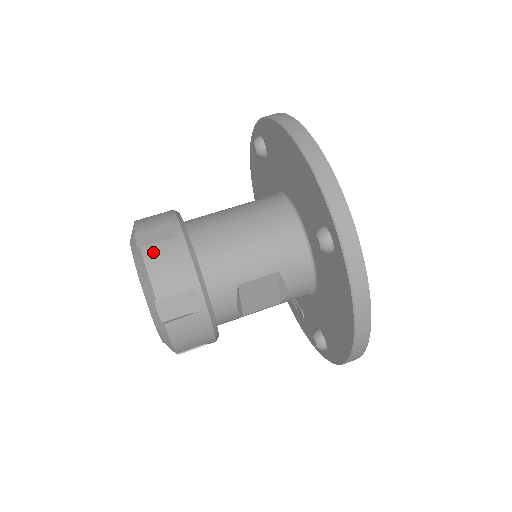
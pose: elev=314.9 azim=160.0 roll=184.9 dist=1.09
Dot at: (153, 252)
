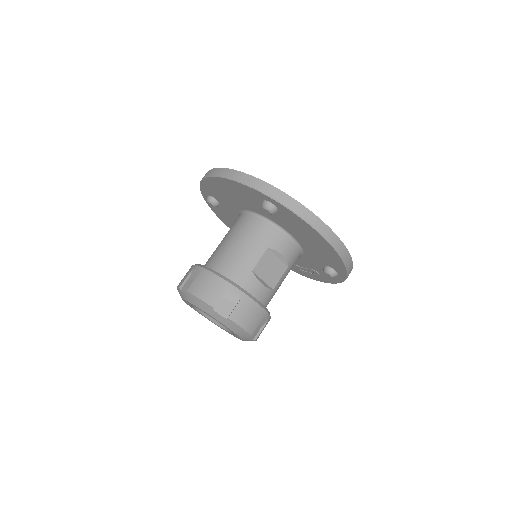
Dot at: (194, 287)
